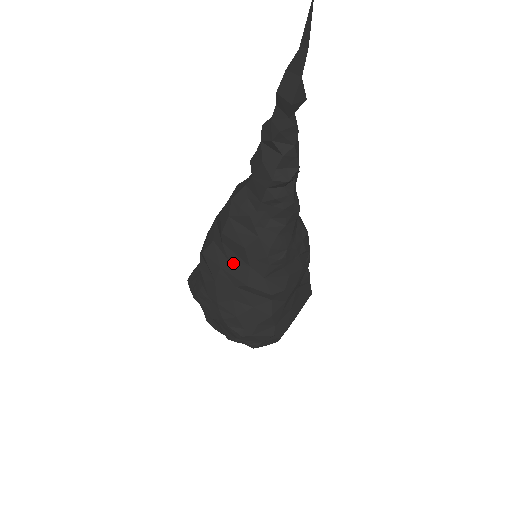
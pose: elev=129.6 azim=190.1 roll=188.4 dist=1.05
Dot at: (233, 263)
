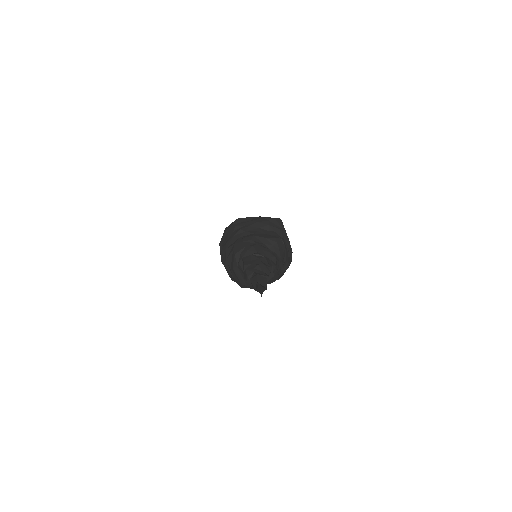
Dot at: occluded
